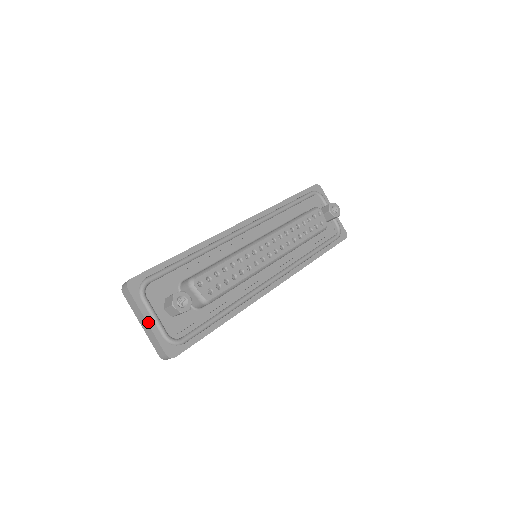
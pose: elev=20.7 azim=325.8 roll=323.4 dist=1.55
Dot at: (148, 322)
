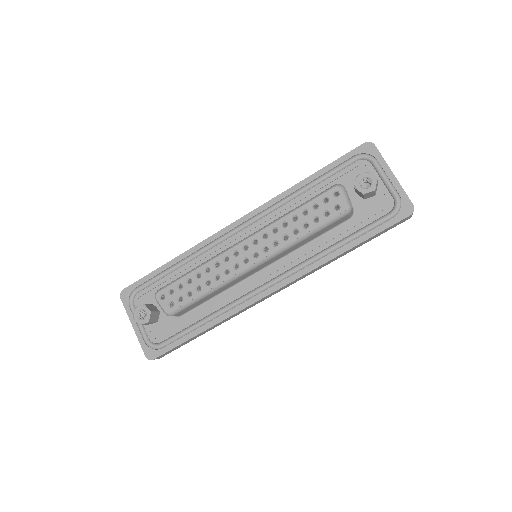
Dot at: (134, 327)
